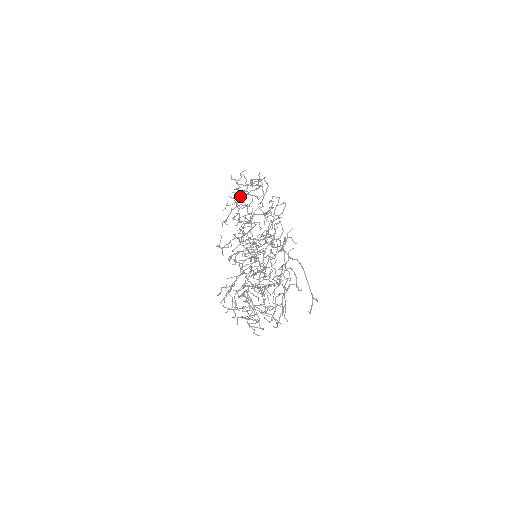
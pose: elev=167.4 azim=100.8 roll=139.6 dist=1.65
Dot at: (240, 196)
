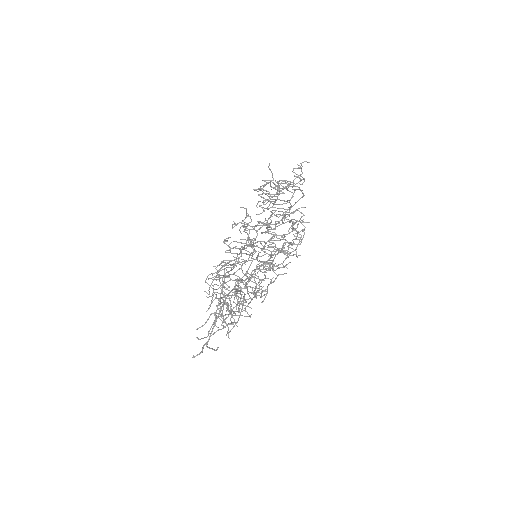
Dot at: occluded
